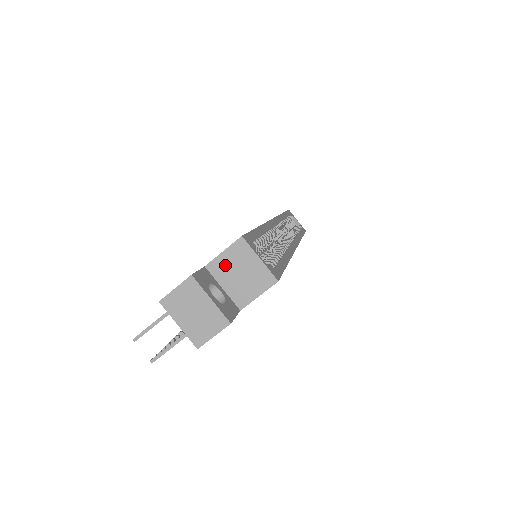
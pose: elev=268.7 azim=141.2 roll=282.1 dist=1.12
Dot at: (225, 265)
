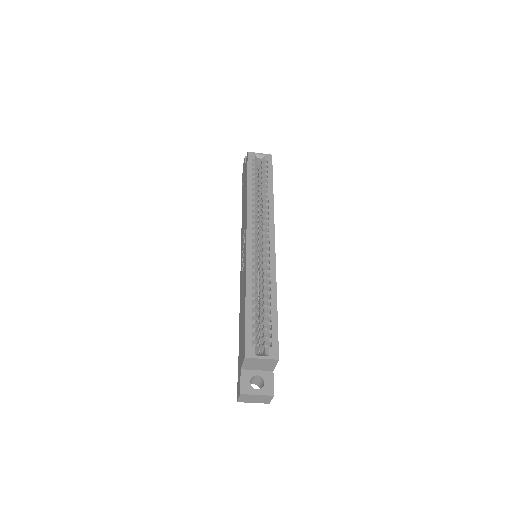
Dot at: (249, 366)
